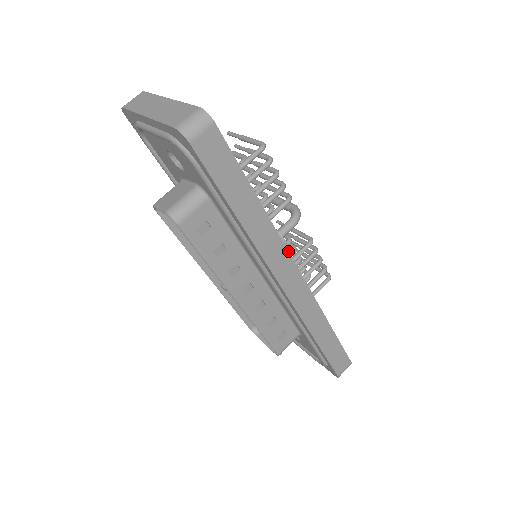
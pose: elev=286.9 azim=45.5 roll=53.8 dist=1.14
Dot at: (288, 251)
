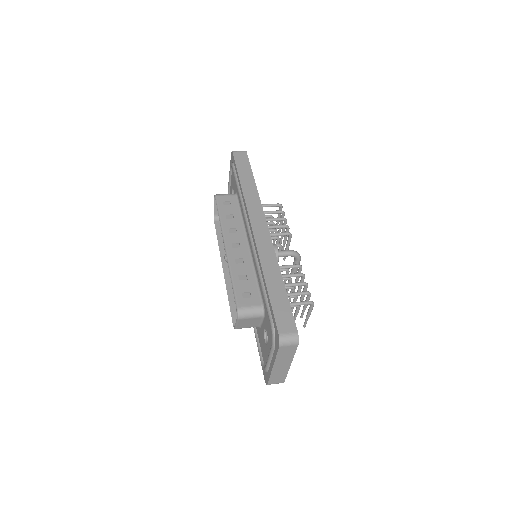
Dot at: occluded
